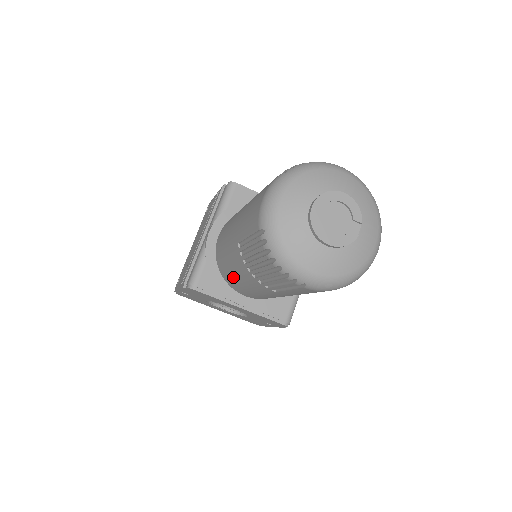
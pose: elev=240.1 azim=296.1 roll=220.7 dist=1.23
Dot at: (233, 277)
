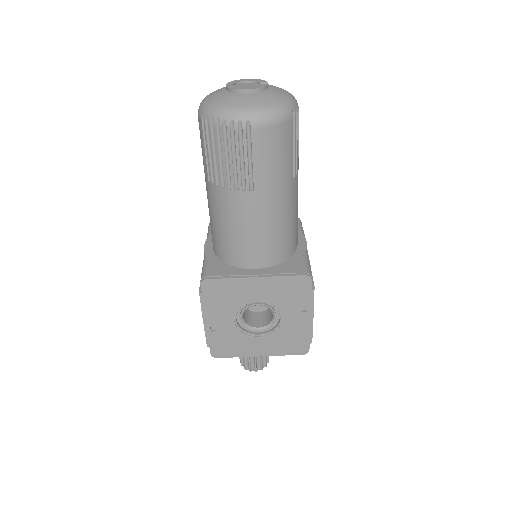
Dot at: (229, 237)
